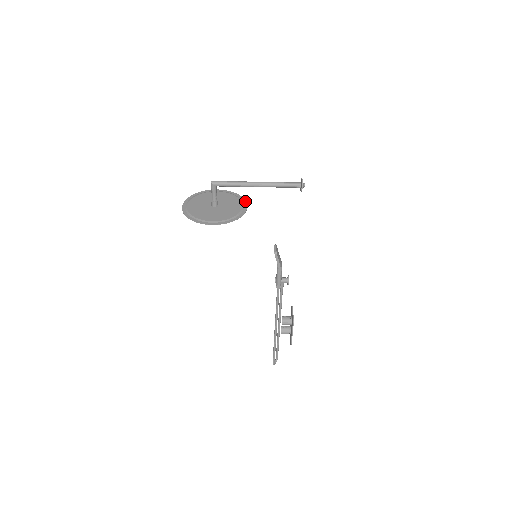
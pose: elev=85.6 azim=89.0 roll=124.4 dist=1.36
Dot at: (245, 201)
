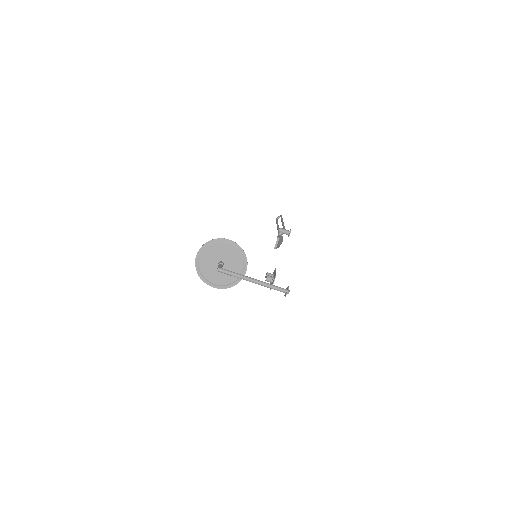
Dot at: (247, 264)
